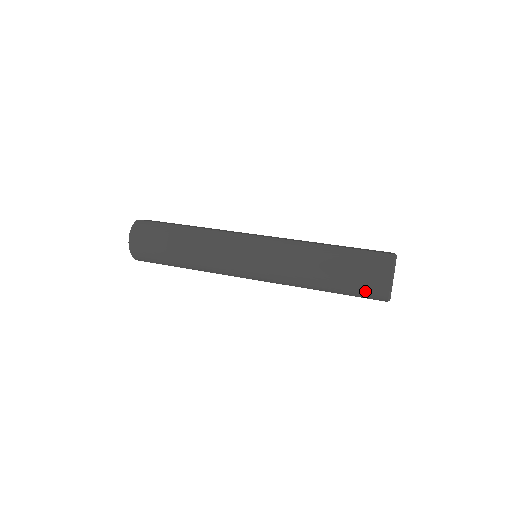
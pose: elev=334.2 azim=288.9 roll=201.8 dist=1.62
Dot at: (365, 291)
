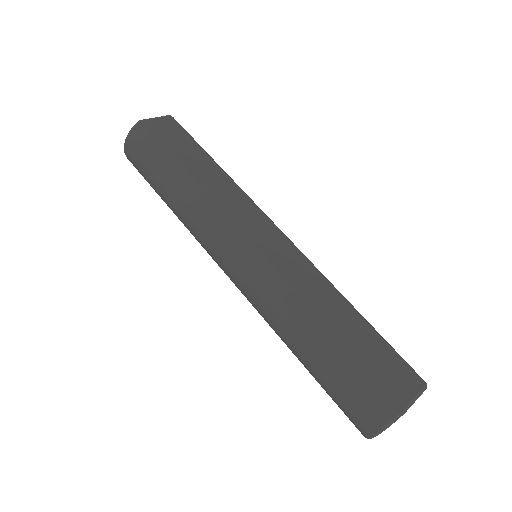
Dot at: (341, 409)
